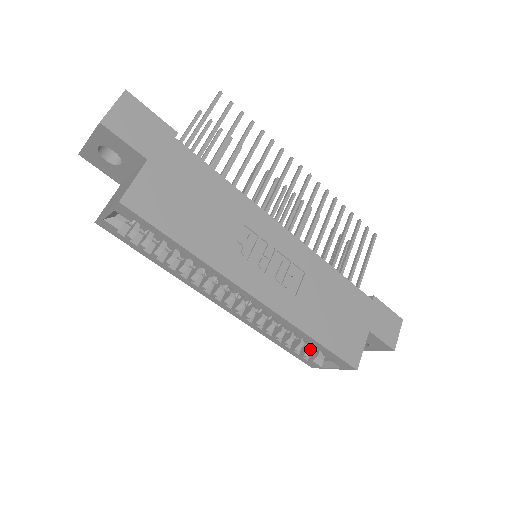
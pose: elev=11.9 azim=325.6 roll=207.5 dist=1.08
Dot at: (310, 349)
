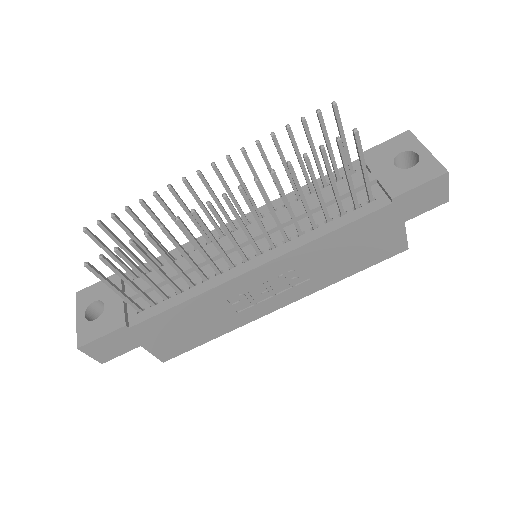
Dot at: occluded
